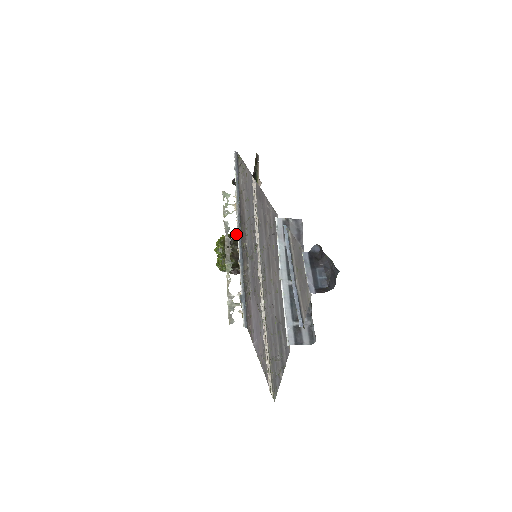
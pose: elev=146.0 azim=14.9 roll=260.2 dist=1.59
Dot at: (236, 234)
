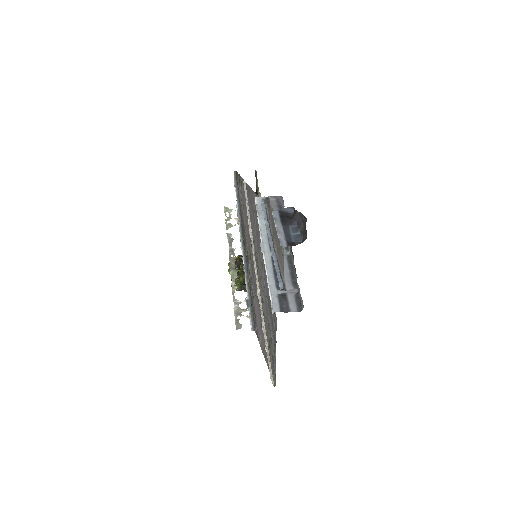
Dot at: occluded
